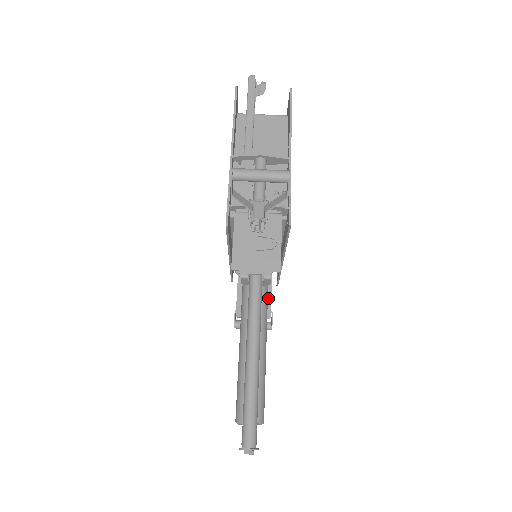
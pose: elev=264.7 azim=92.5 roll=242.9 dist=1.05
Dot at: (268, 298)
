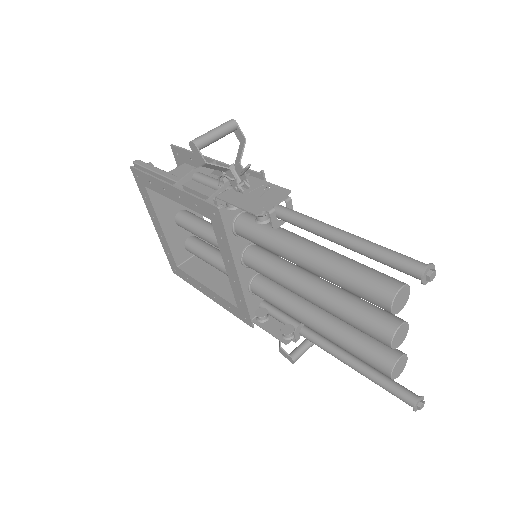
Dot at: occluded
